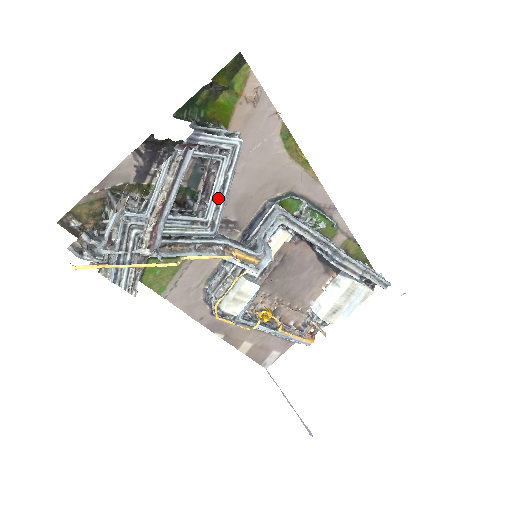
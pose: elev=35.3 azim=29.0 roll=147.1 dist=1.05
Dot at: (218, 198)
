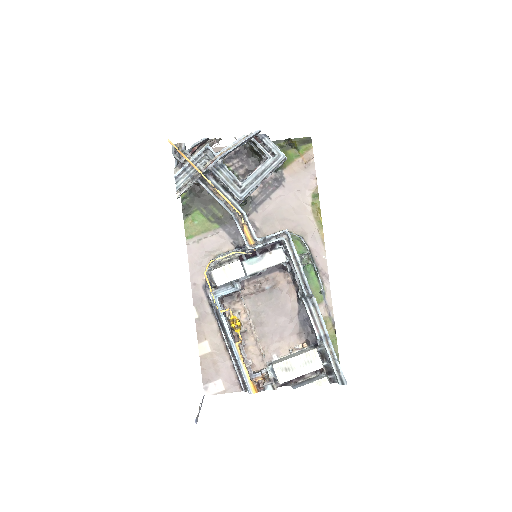
Dot at: (255, 178)
